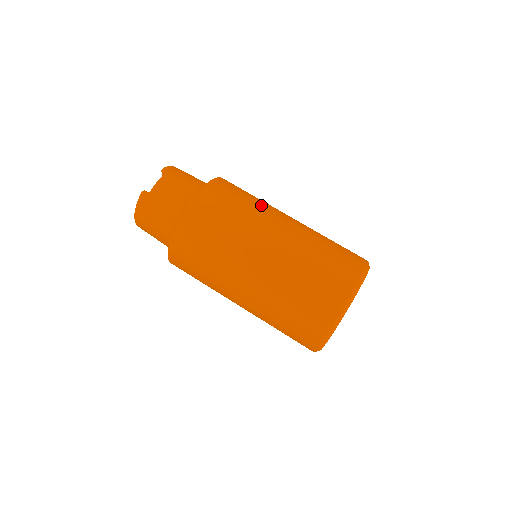
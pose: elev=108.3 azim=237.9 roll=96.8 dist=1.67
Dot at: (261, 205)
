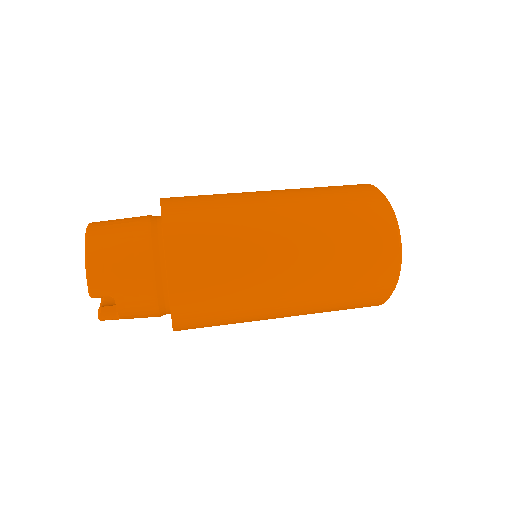
Dot at: occluded
